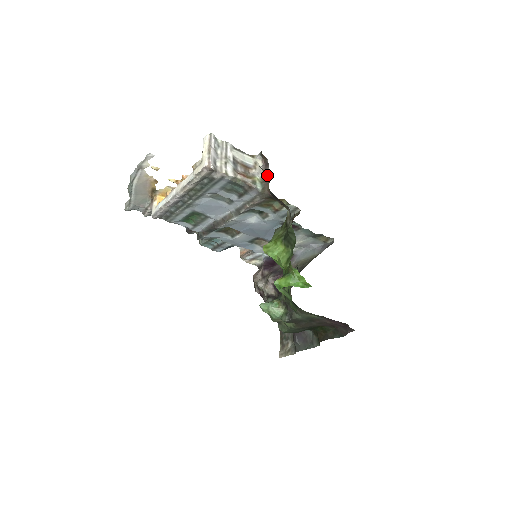
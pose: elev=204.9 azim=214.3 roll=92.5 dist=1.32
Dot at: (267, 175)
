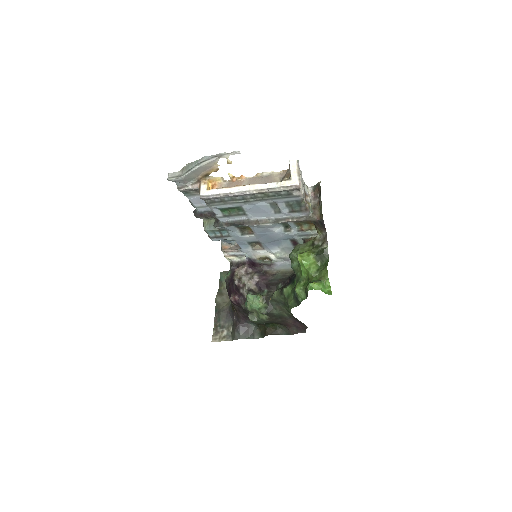
Dot at: (317, 205)
